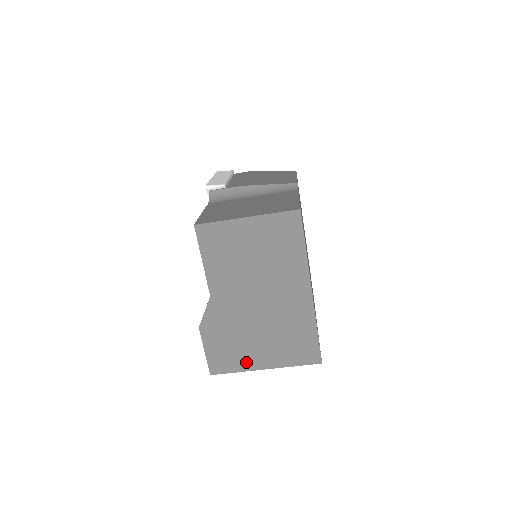
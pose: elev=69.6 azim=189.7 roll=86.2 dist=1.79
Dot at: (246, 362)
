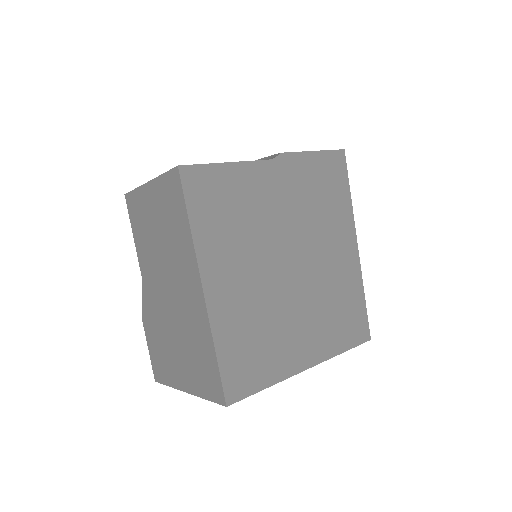
Dot at: (173, 375)
